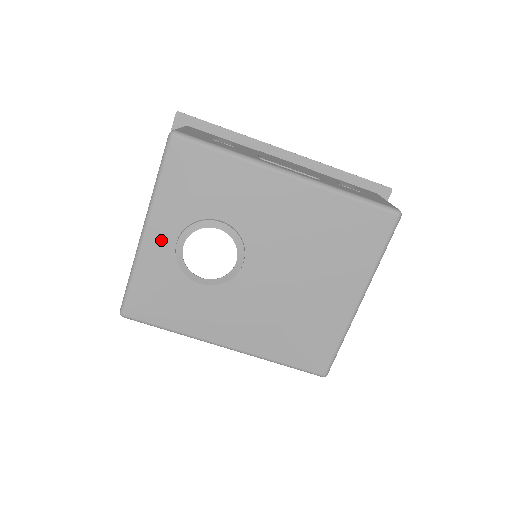
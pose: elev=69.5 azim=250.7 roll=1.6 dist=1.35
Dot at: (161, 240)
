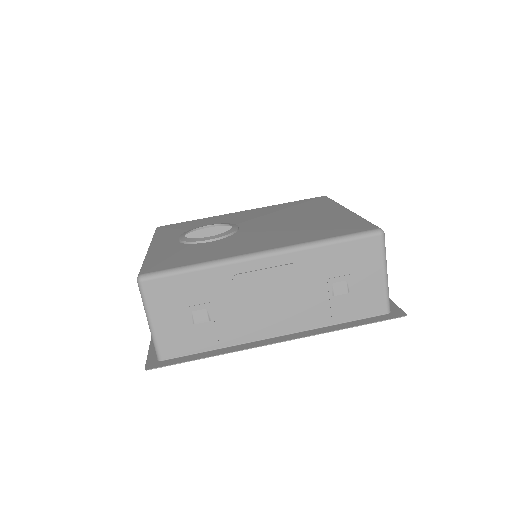
Dot at: (165, 244)
